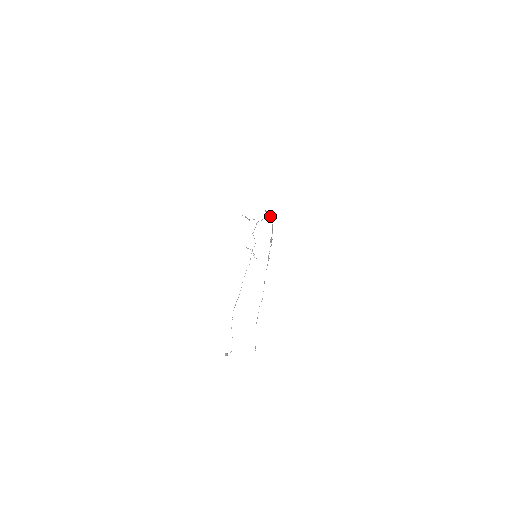
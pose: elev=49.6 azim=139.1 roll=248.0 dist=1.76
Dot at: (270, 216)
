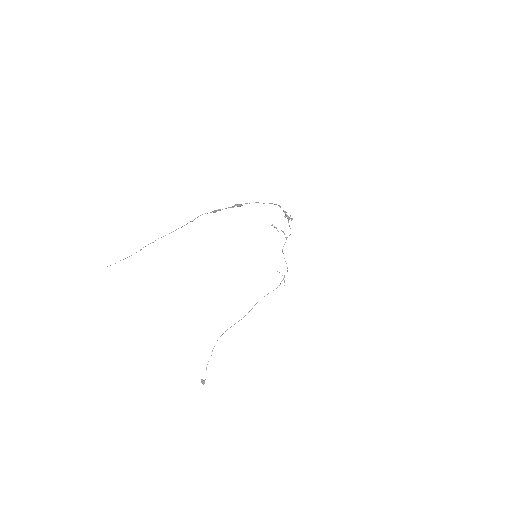
Dot at: (287, 216)
